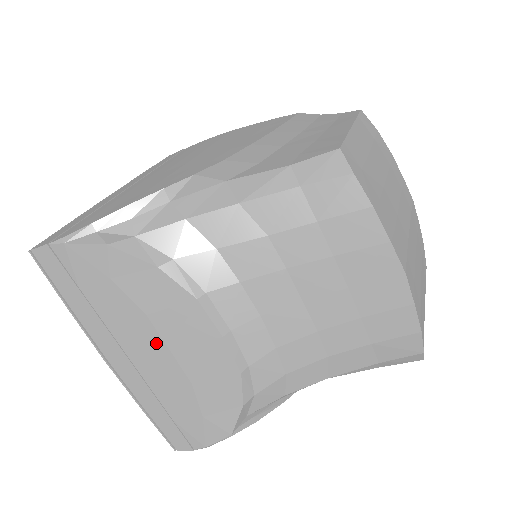
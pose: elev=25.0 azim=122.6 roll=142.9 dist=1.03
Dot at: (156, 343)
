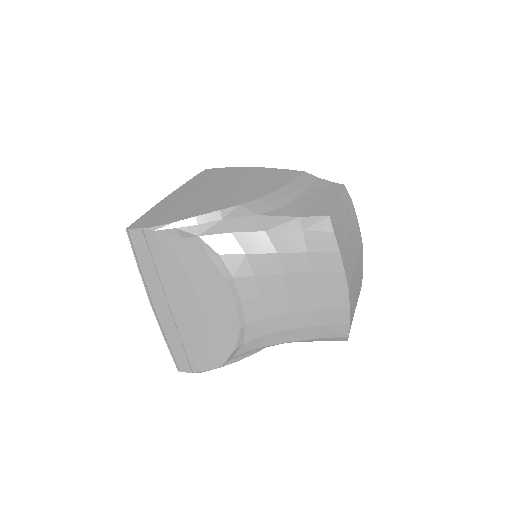
Dot at: (192, 301)
